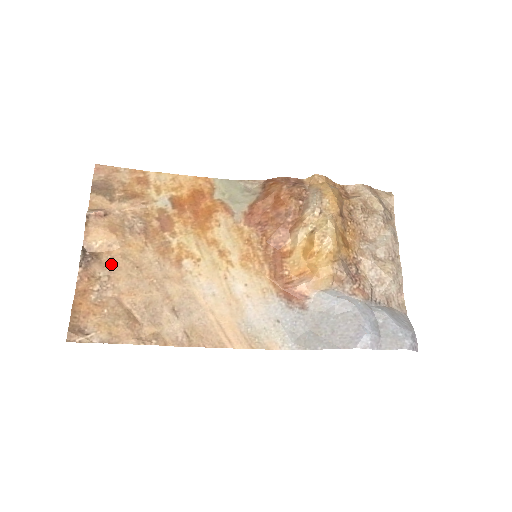
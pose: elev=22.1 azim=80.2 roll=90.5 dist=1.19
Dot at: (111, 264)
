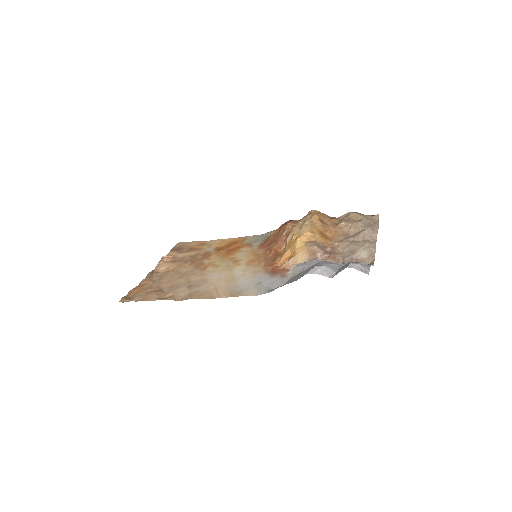
Dot at: (165, 275)
